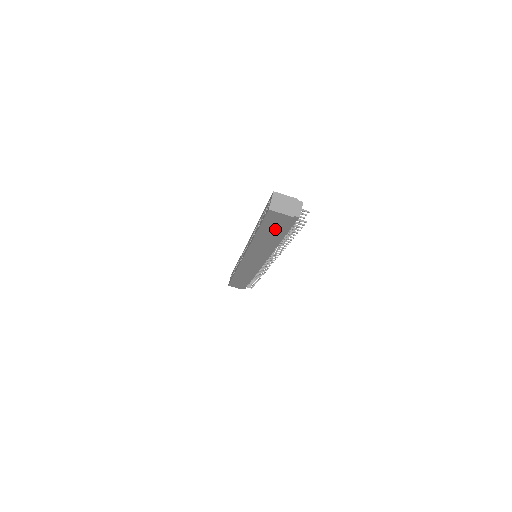
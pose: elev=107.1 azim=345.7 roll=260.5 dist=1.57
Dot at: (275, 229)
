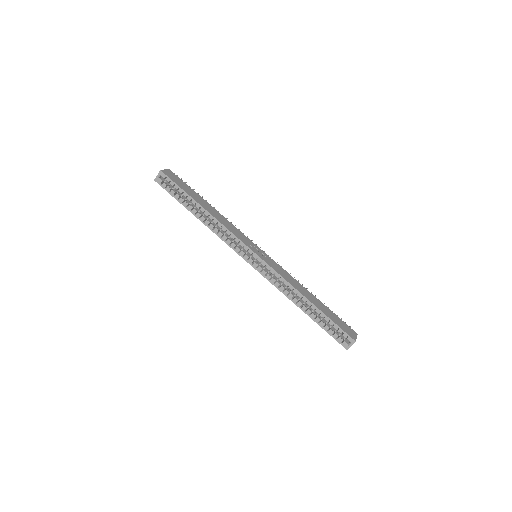
Dot at: occluded
